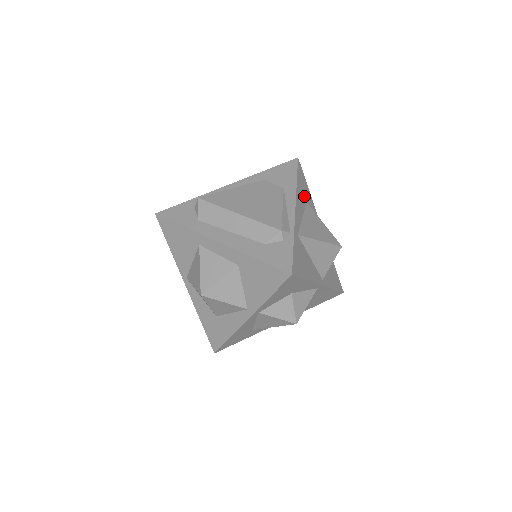
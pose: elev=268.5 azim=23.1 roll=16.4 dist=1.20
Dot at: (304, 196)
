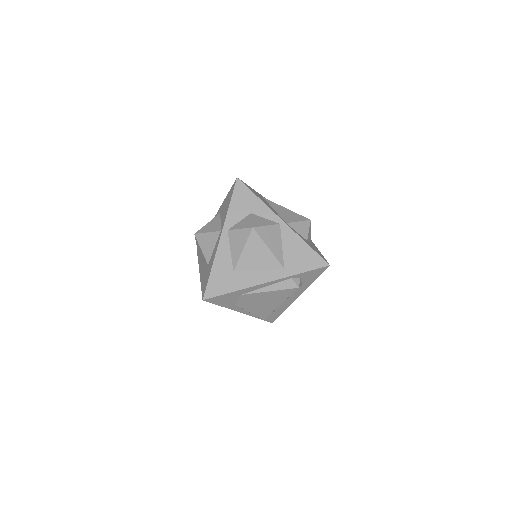
Dot at: occluded
